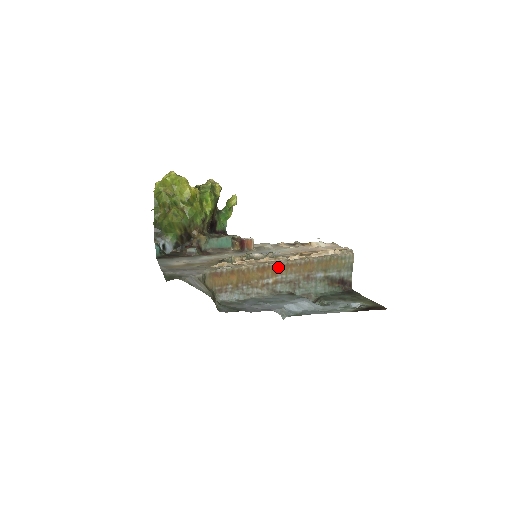
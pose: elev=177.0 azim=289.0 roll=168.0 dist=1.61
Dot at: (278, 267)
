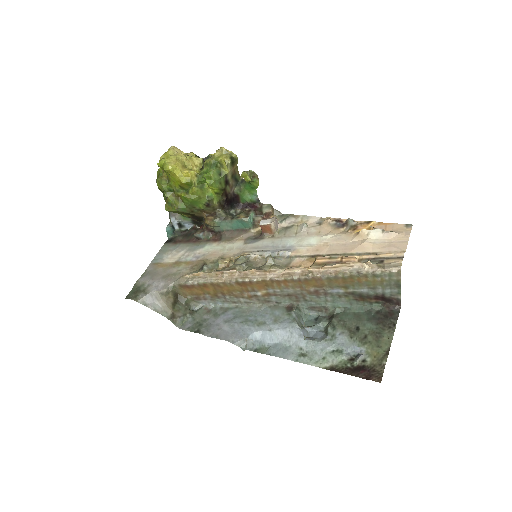
Dot at: (265, 282)
